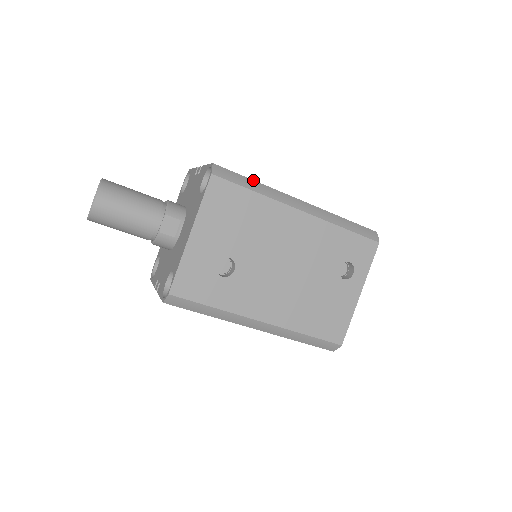
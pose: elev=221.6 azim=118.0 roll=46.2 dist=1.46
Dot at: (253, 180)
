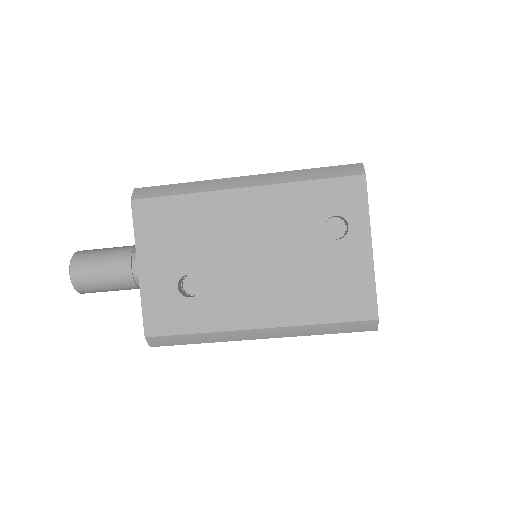
Dot at: (182, 183)
